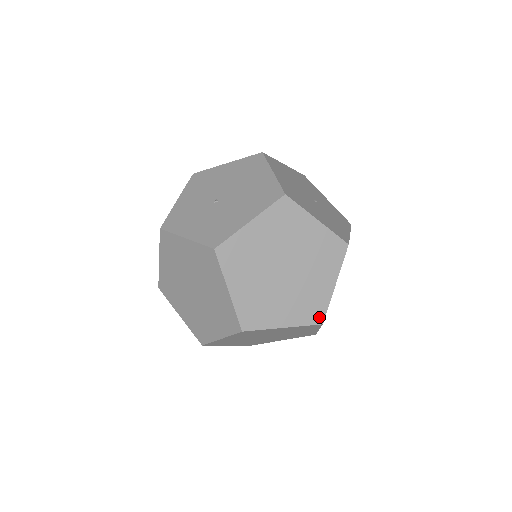
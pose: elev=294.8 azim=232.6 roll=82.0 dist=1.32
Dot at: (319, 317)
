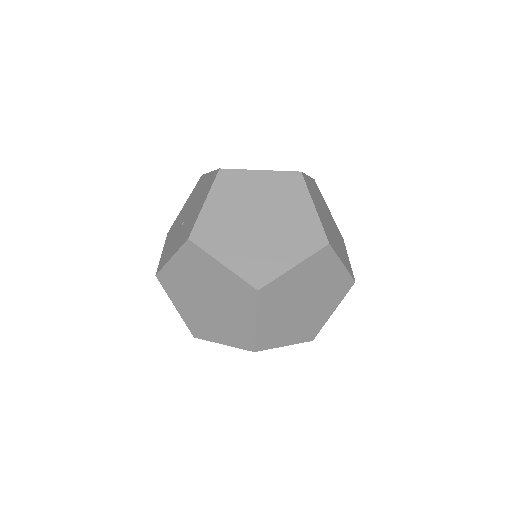
Dot at: (321, 240)
